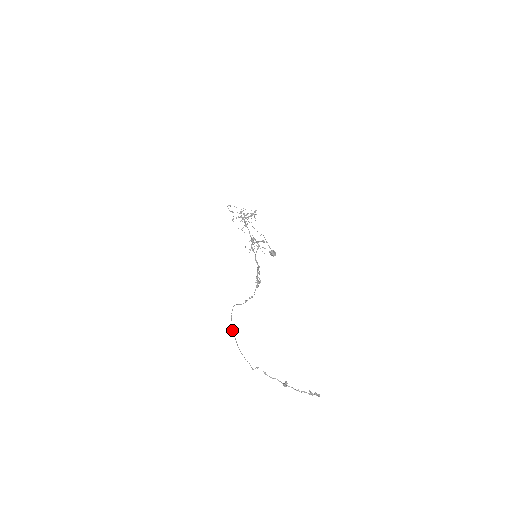
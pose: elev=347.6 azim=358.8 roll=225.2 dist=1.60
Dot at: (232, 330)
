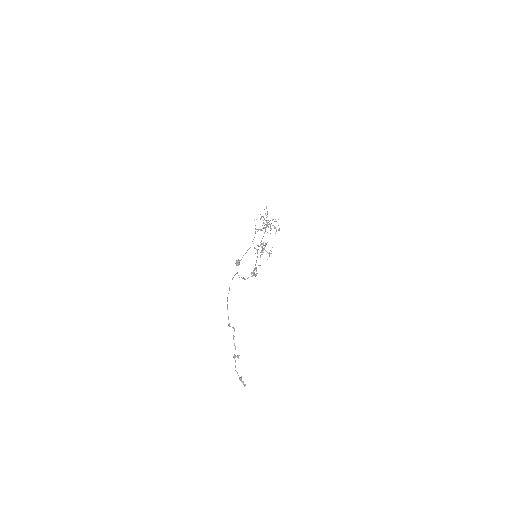
Dot at: occluded
